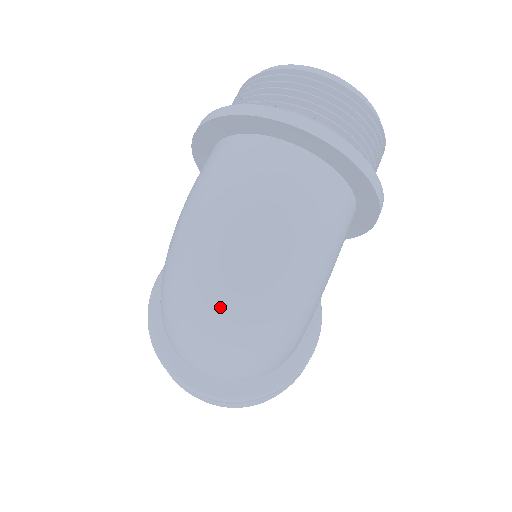
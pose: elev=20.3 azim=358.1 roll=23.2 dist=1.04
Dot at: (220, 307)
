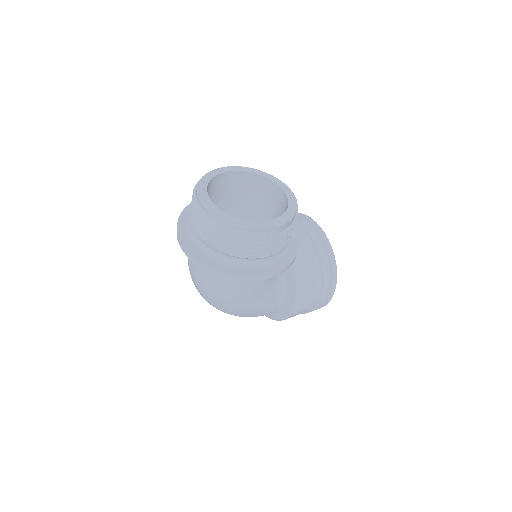
Dot at: occluded
